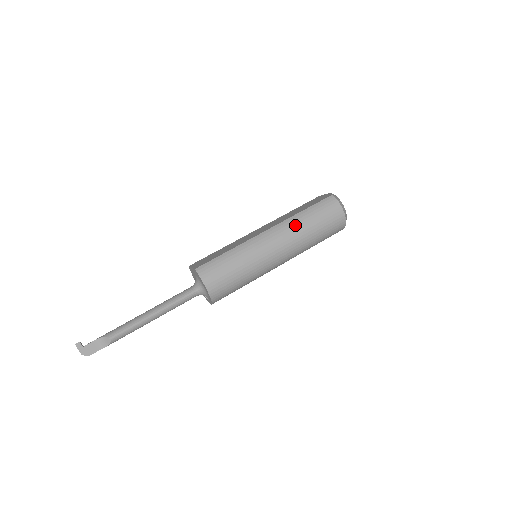
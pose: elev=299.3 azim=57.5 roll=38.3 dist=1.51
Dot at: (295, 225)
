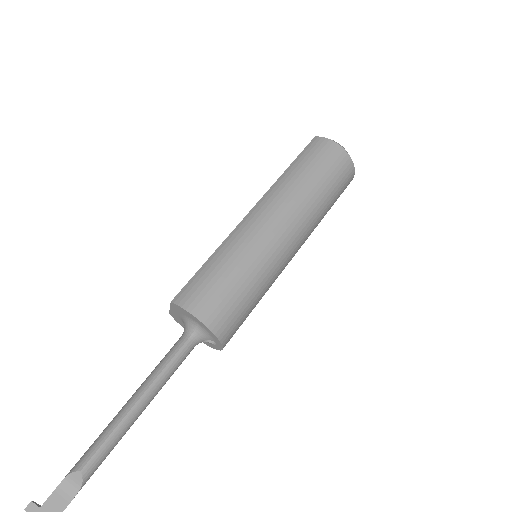
Dot at: (285, 186)
